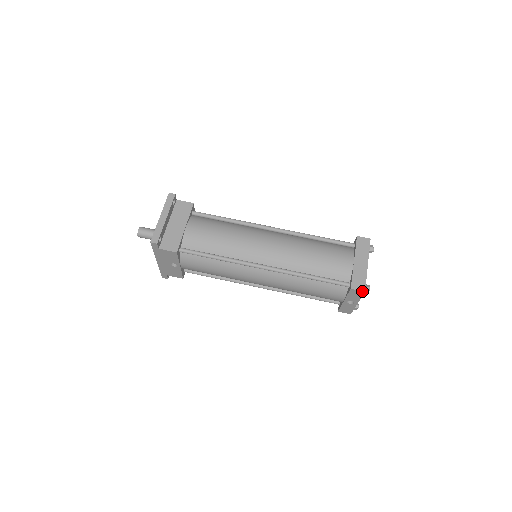
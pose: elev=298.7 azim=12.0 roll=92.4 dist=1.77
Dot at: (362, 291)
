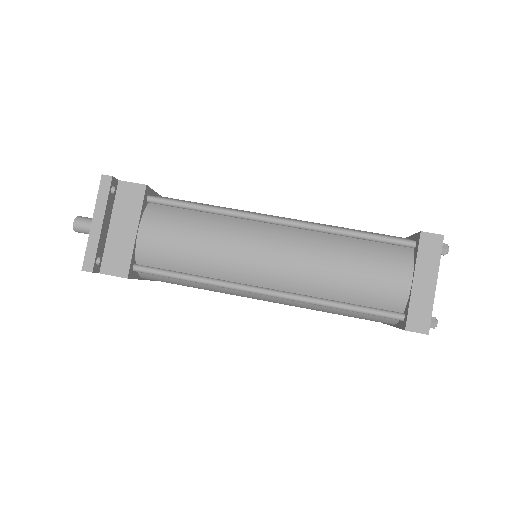
Dot at: (424, 333)
